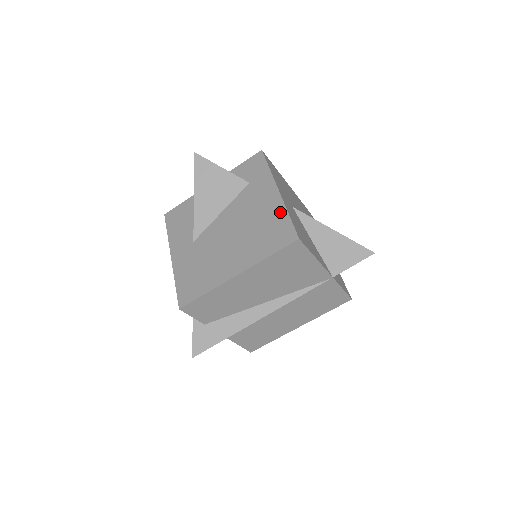
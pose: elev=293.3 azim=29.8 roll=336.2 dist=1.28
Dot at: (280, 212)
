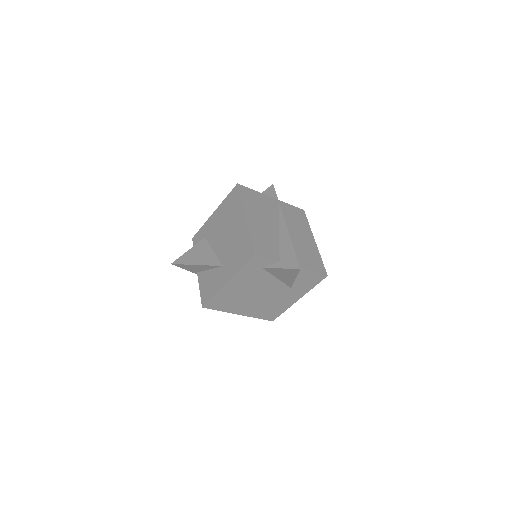
Dot at: (223, 204)
